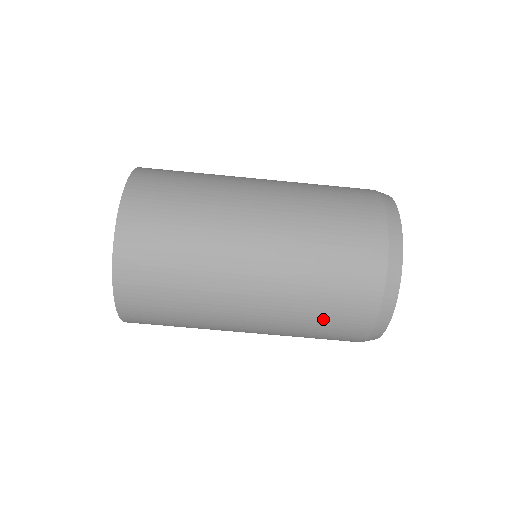
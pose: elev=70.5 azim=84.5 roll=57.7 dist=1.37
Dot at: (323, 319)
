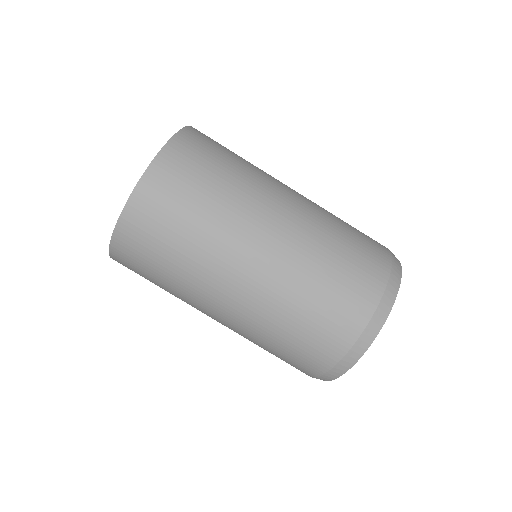
Dot at: (312, 312)
